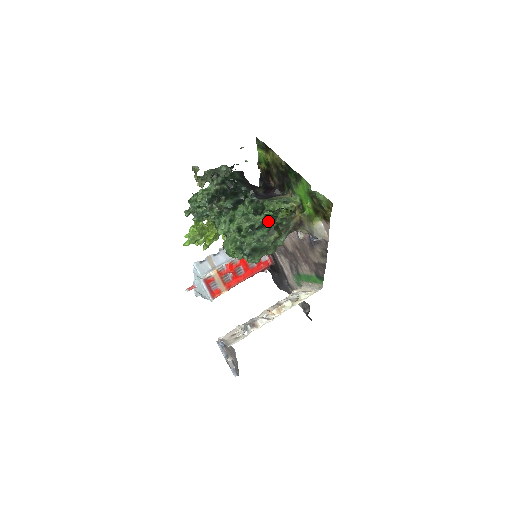
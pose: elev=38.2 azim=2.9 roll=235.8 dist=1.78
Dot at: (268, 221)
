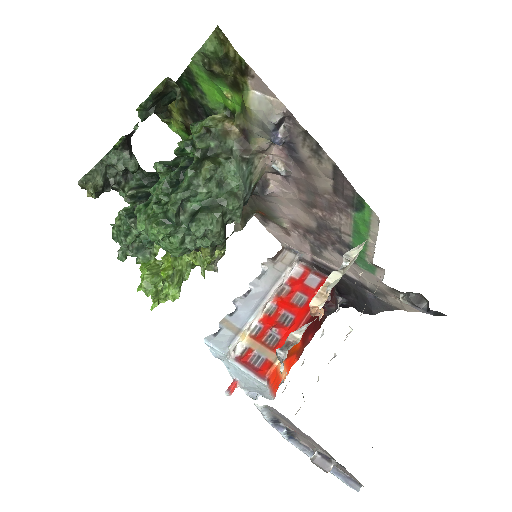
Dot at: (191, 162)
